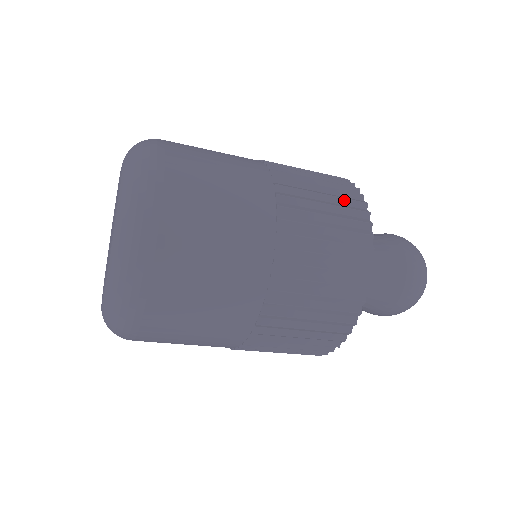
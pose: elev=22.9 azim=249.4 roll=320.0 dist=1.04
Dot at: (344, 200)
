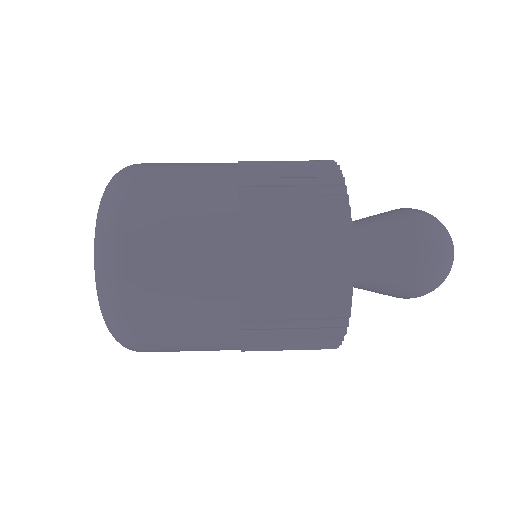
Dot at: (315, 172)
